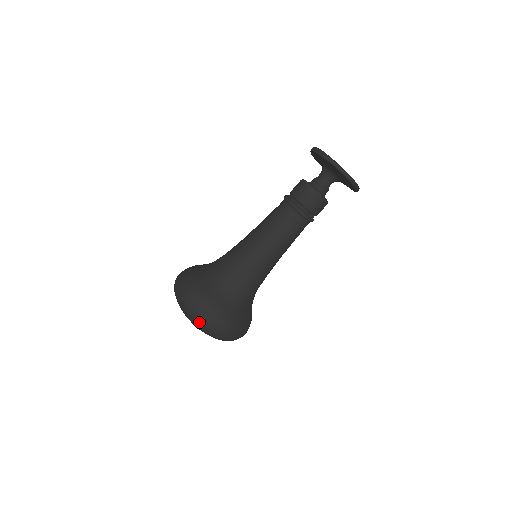
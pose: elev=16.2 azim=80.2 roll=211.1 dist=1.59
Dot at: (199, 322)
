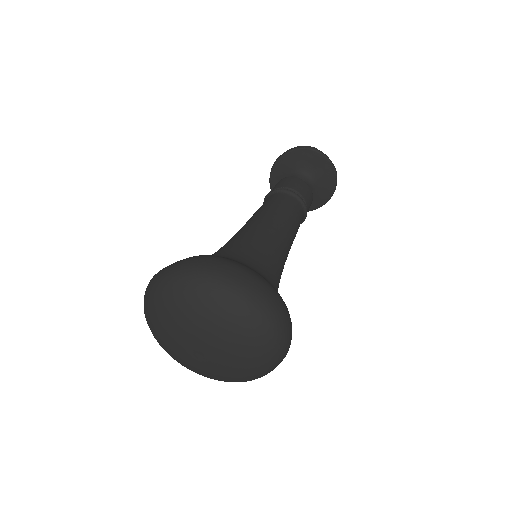
Dot at: (251, 301)
